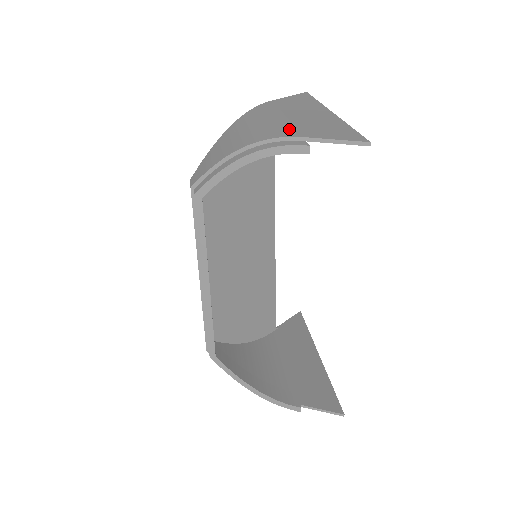
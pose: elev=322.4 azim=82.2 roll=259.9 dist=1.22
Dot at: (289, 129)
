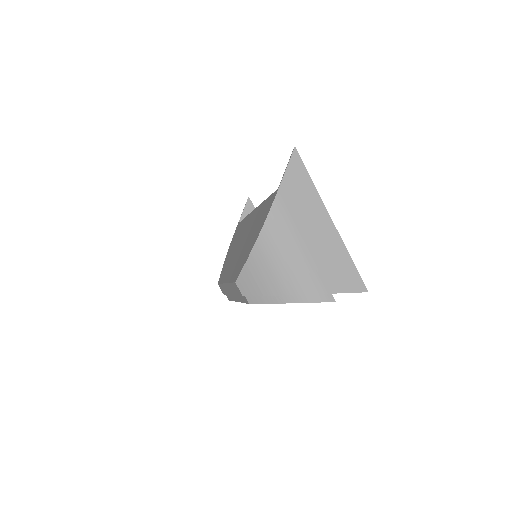
Dot at: (318, 278)
